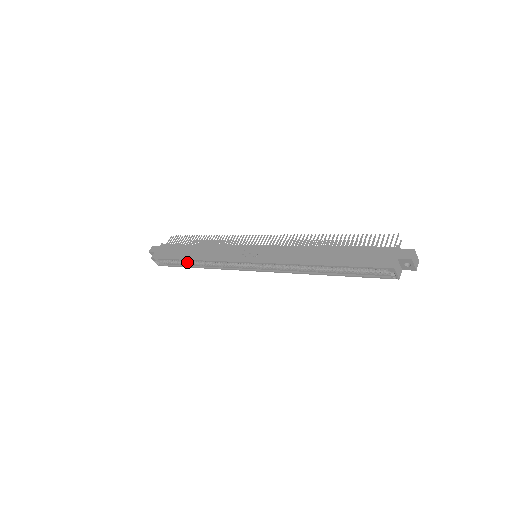
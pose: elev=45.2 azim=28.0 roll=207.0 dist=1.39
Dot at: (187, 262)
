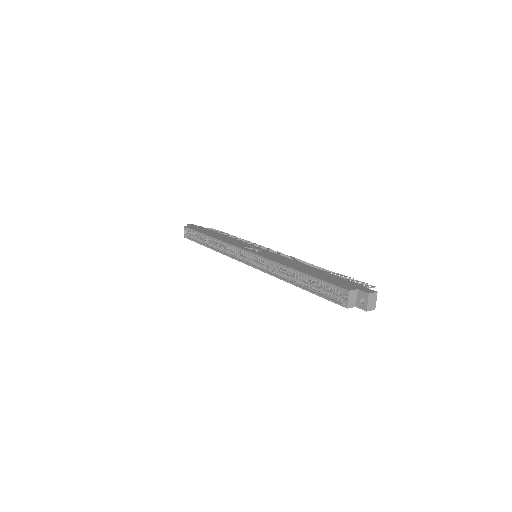
Dot at: (205, 240)
